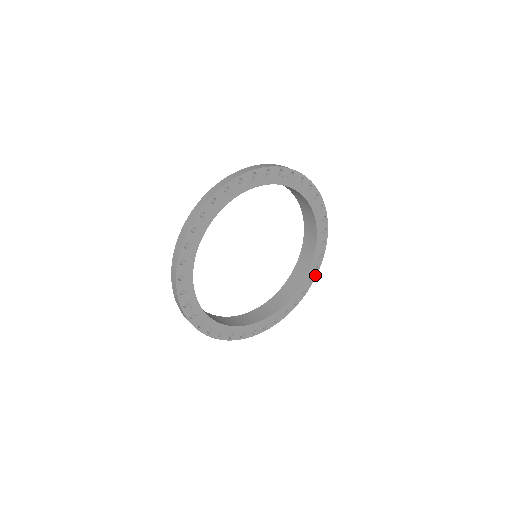
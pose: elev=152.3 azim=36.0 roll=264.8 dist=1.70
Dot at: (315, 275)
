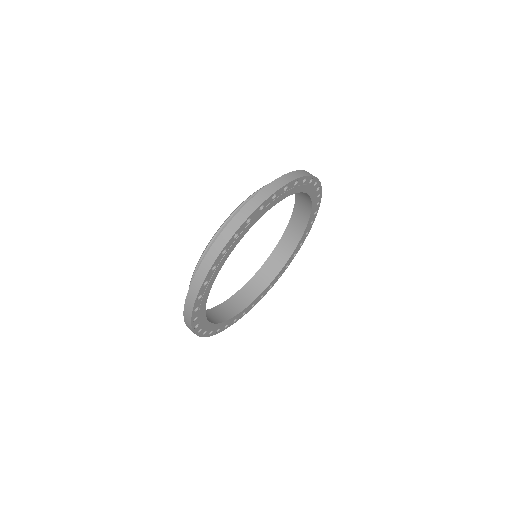
Dot at: (266, 293)
